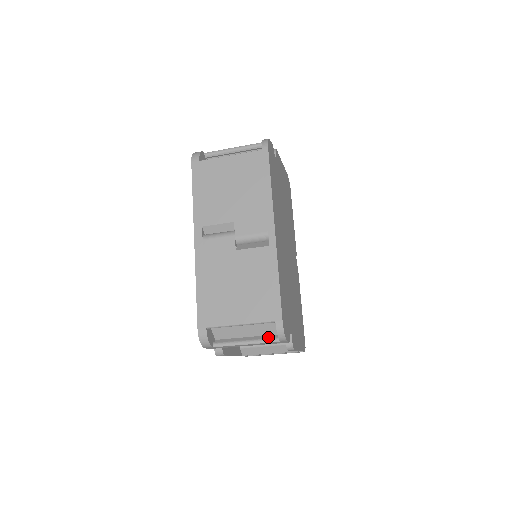
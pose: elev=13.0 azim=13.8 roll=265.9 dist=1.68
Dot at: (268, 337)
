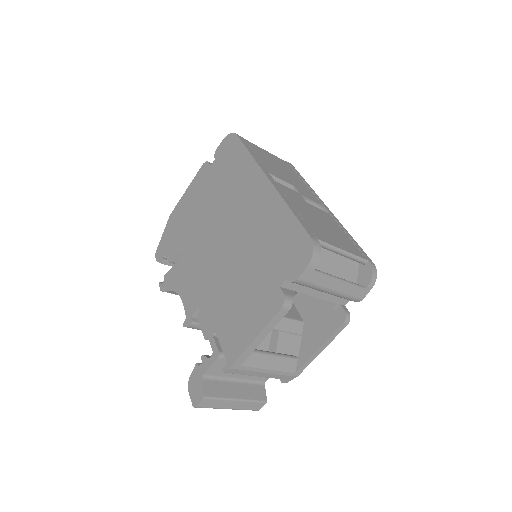
Dot at: (353, 283)
